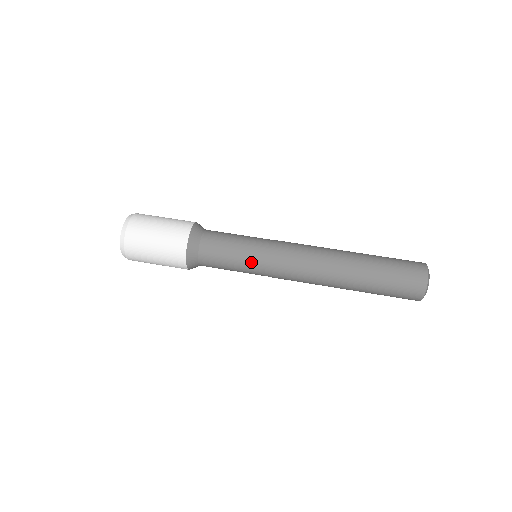
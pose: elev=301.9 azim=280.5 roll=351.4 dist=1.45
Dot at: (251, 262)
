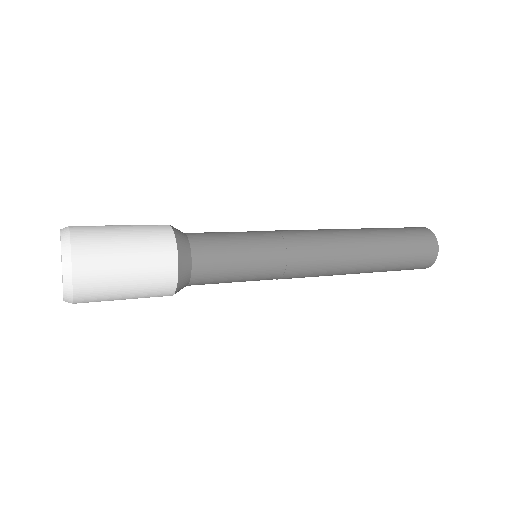
Dot at: (263, 267)
